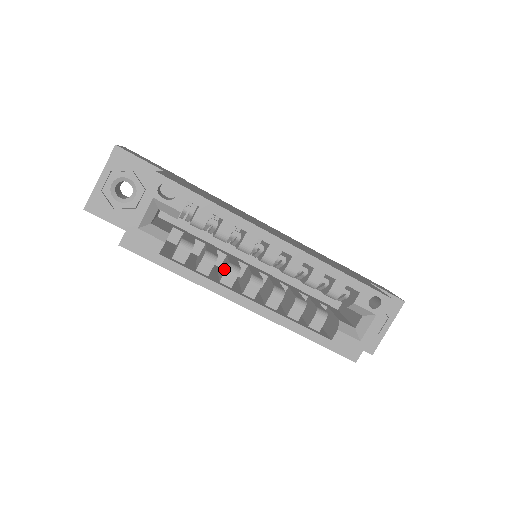
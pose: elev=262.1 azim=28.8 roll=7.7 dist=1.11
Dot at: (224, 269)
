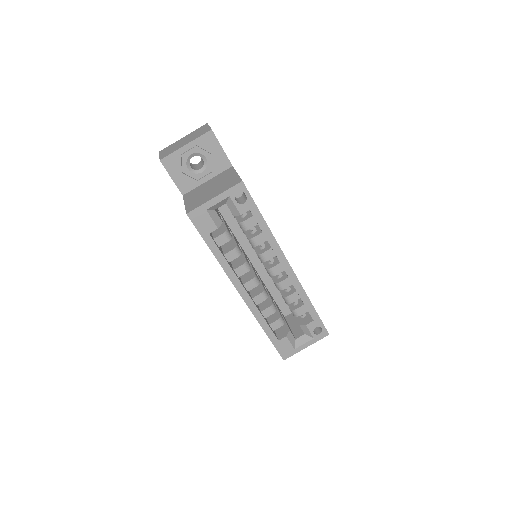
Dot at: (240, 262)
